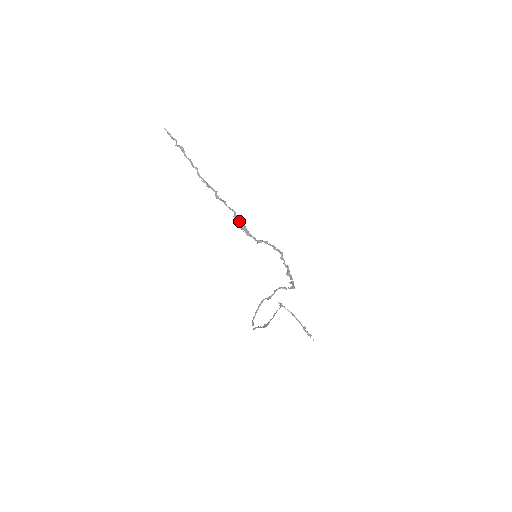
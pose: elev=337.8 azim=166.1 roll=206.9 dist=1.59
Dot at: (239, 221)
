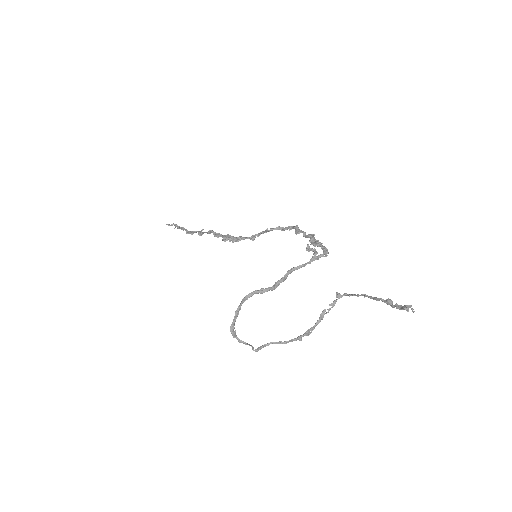
Dot at: (222, 236)
